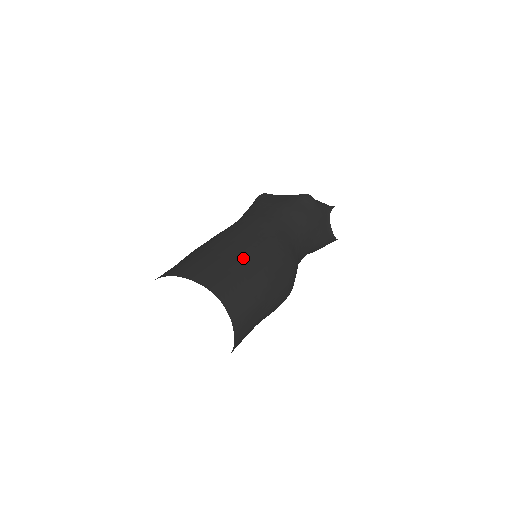
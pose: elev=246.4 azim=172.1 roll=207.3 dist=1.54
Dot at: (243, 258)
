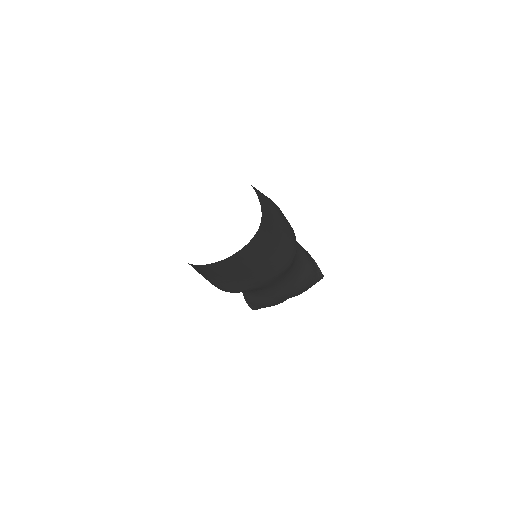
Dot at: occluded
